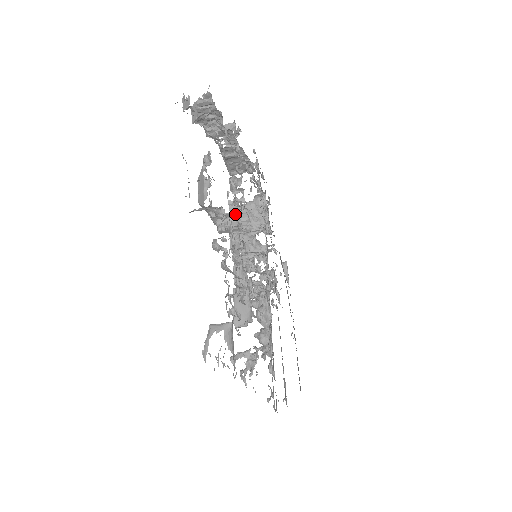
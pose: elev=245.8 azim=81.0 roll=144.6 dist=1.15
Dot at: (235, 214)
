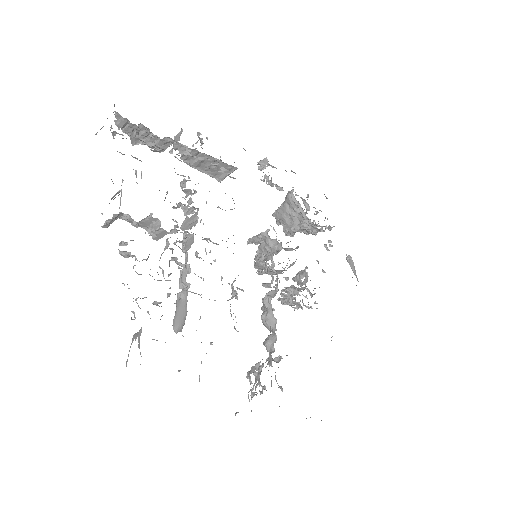
Dot at: (276, 220)
